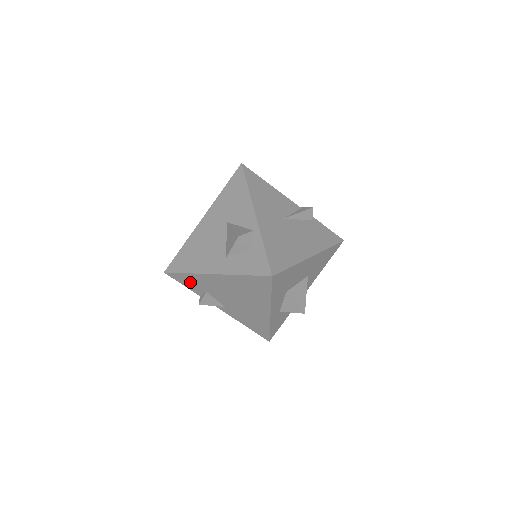
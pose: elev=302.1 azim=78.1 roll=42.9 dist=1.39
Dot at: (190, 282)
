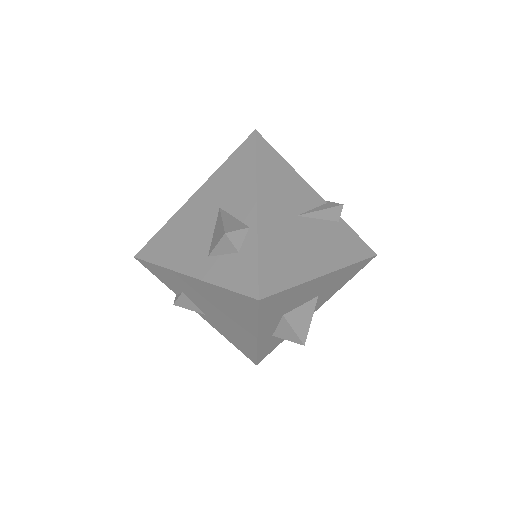
Dot at: (163, 276)
